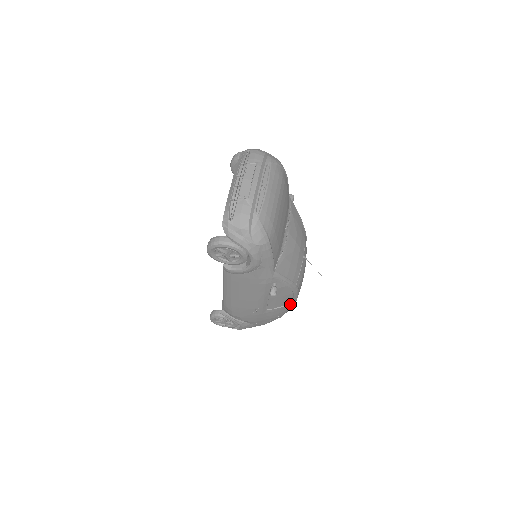
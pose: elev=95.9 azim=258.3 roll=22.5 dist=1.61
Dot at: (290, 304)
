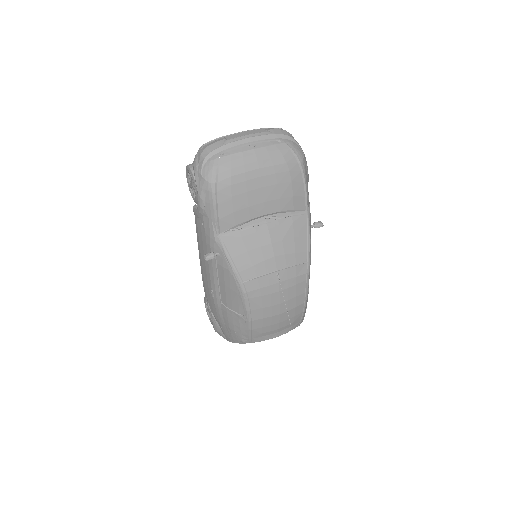
Dot at: (242, 317)
